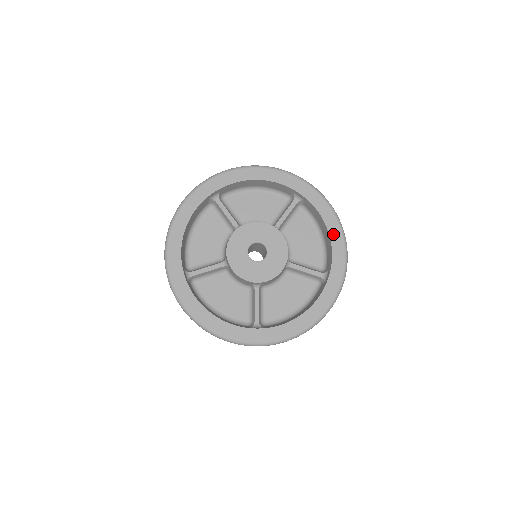
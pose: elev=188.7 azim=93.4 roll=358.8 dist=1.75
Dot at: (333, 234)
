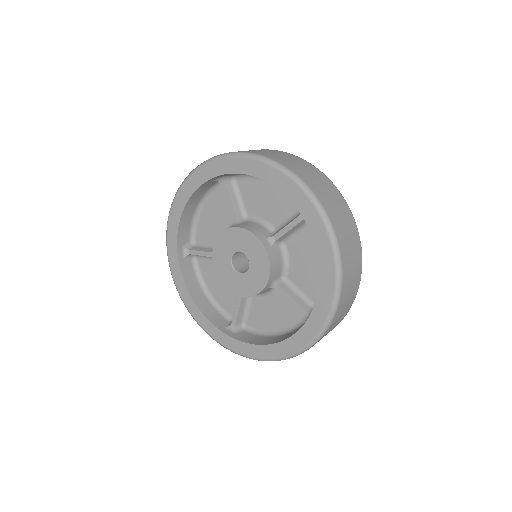
Dot at: (324, 281)
